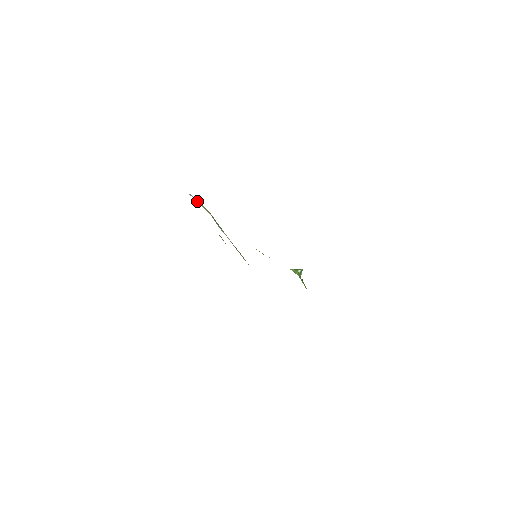
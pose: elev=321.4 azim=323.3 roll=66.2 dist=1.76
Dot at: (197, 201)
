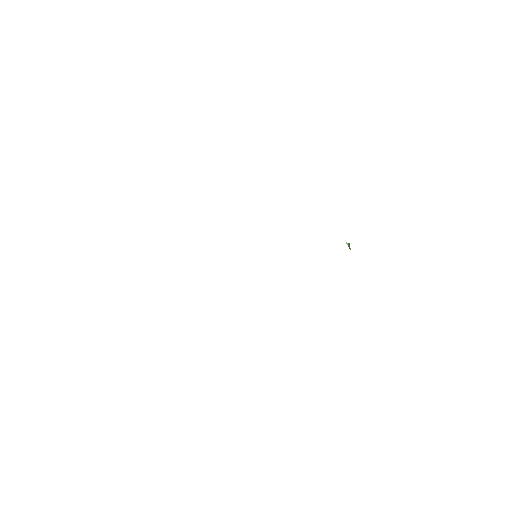
Dot at: occluded
